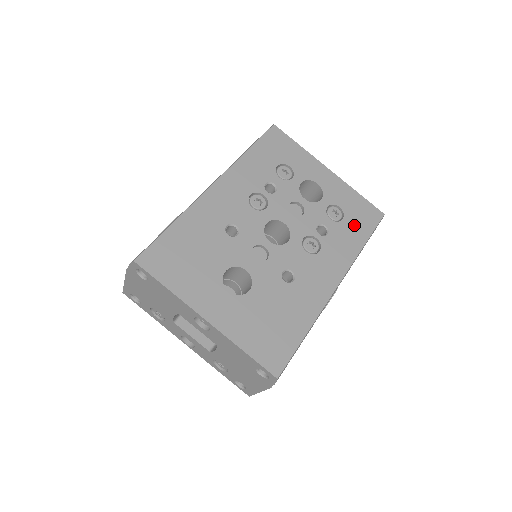
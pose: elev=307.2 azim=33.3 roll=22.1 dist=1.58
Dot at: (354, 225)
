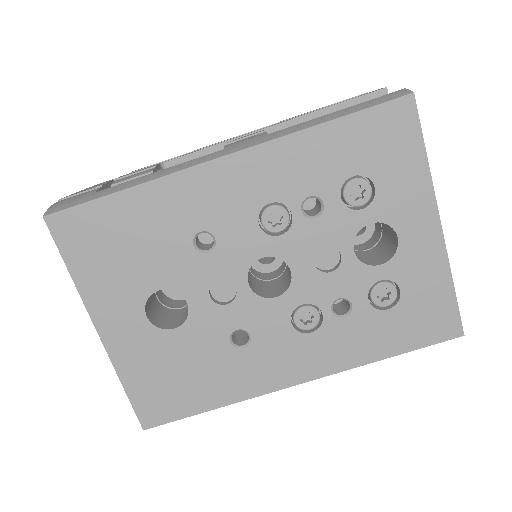
Dot at: (398, 326)
